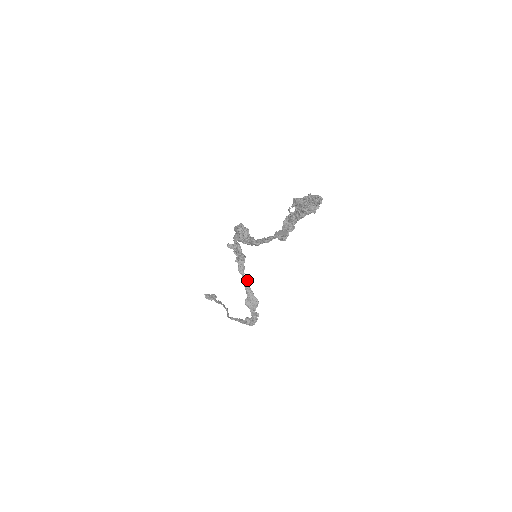
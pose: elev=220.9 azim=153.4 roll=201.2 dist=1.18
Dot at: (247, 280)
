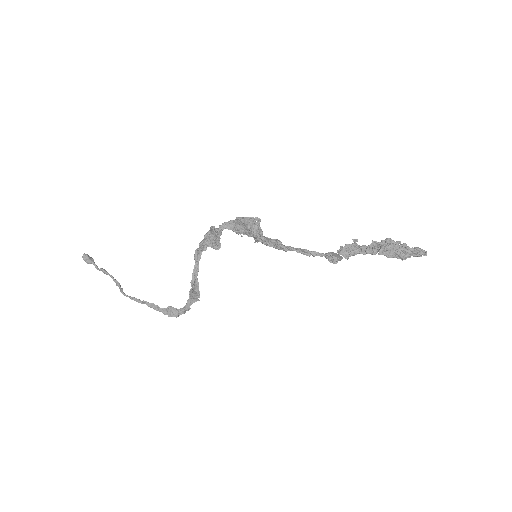
Dot at: (198, 269)
